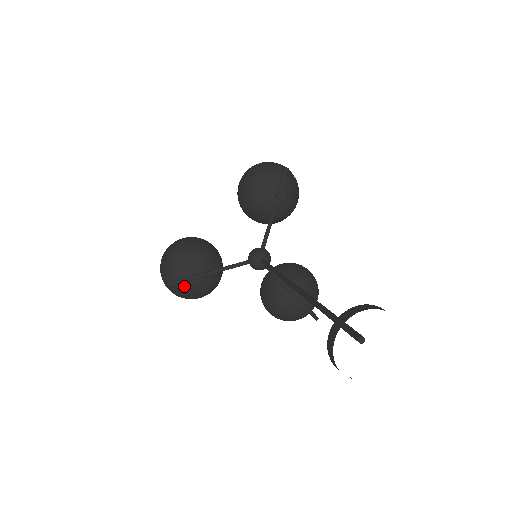
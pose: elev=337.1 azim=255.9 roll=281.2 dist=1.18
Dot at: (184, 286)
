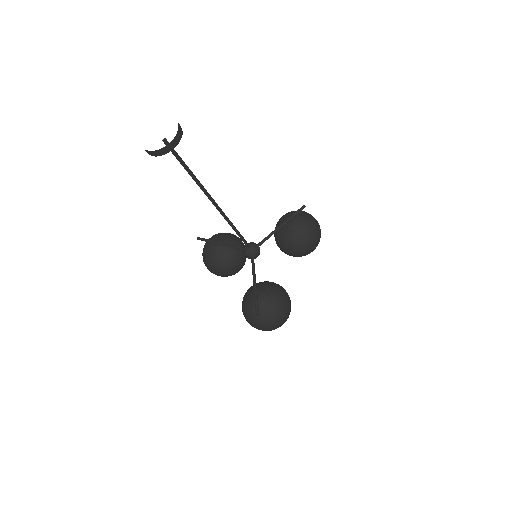
Dot at: (206, 249)
